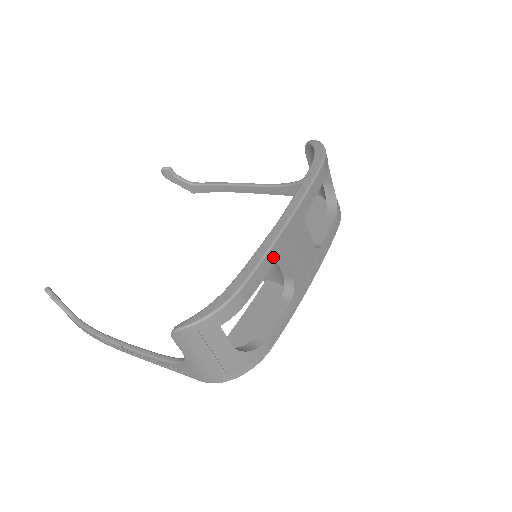
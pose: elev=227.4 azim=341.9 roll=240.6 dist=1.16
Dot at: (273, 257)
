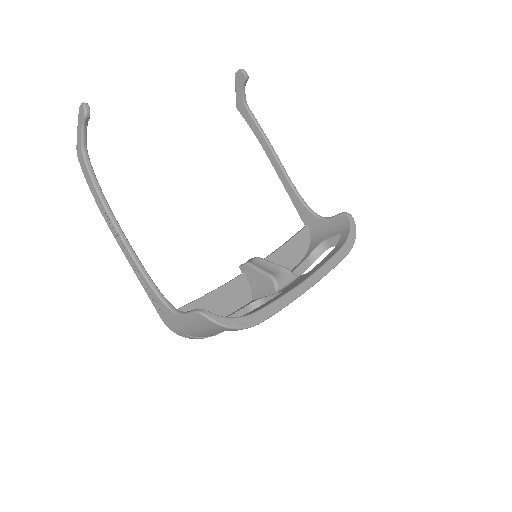
Dot at: occluded
